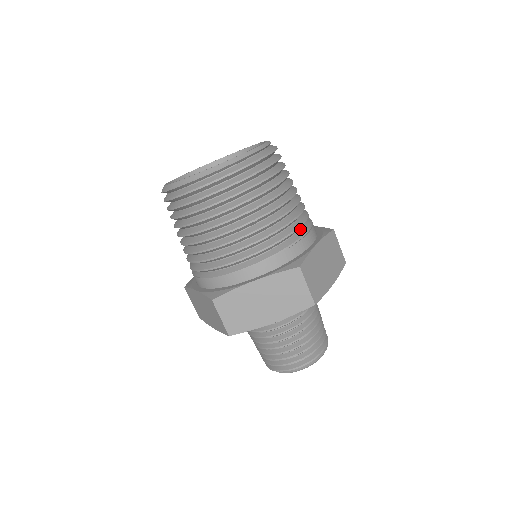
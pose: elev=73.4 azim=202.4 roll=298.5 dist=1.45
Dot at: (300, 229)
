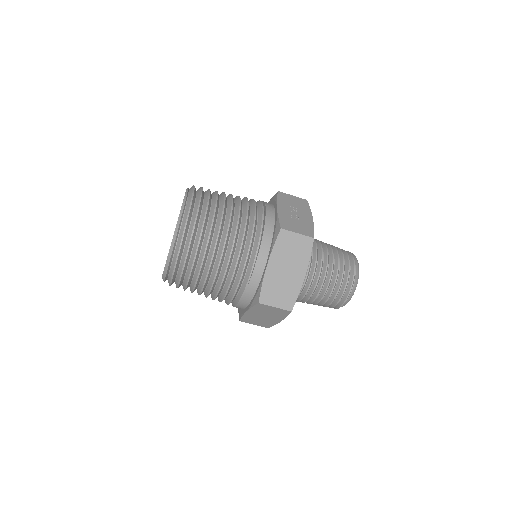
Dot at: (250, 258)
